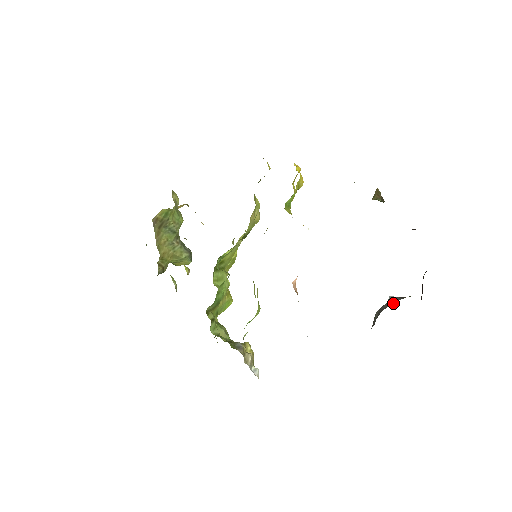
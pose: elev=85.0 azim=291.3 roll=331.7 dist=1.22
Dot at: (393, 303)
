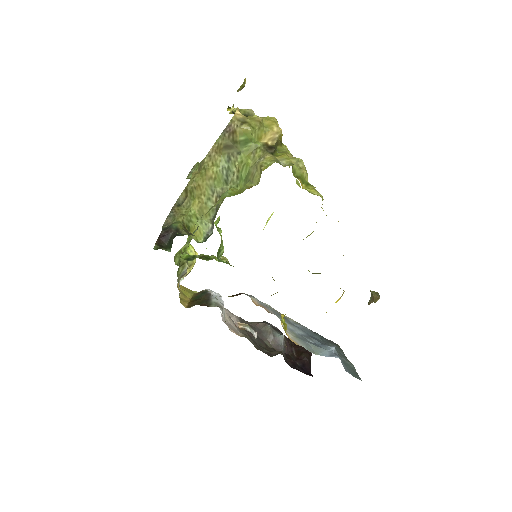
Dot at: (276, 344)
